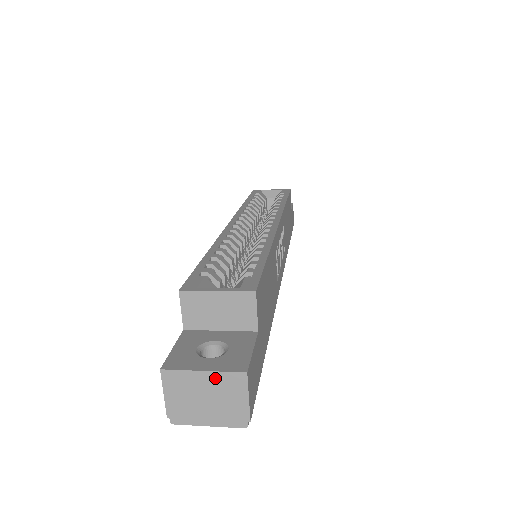
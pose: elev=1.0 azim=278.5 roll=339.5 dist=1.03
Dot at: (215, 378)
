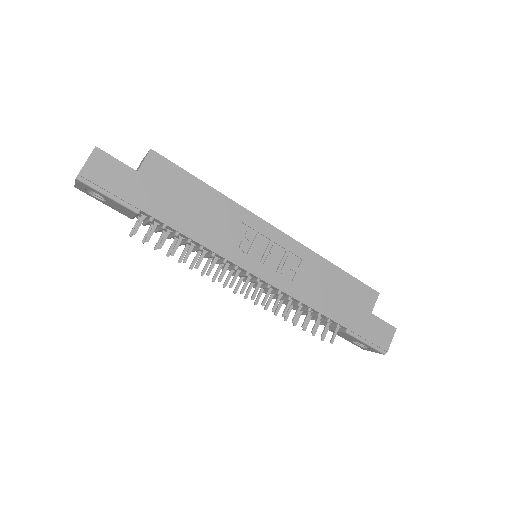
Dot at: occluded
